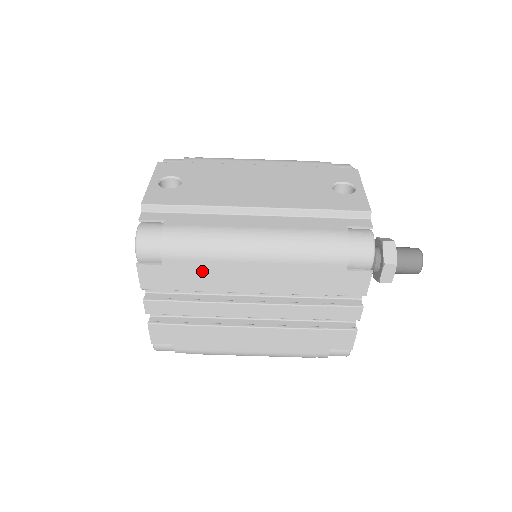
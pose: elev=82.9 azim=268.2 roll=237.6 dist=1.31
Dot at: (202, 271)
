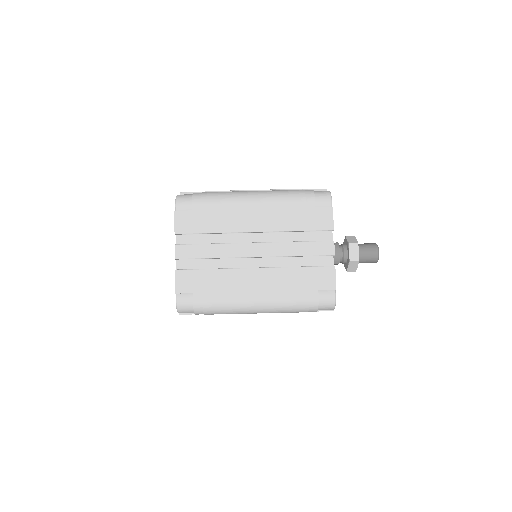
Dot at: (218, 214)
